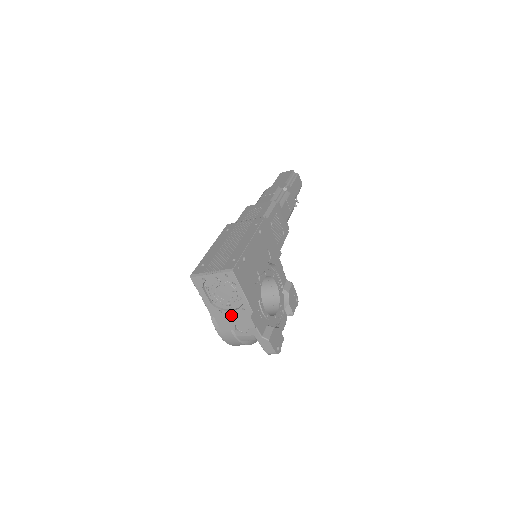
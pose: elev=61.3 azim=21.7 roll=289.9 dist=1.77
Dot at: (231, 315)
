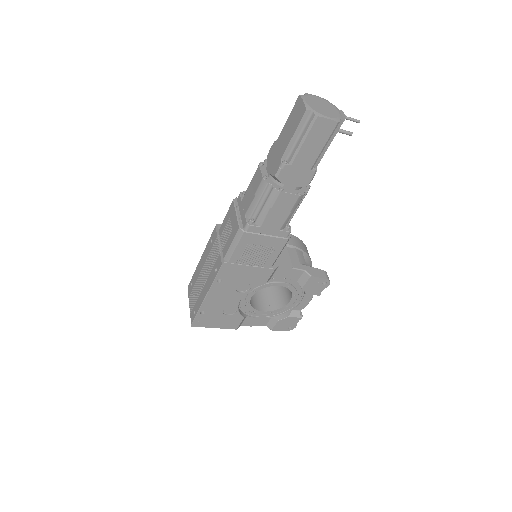
Dot at: occluded
